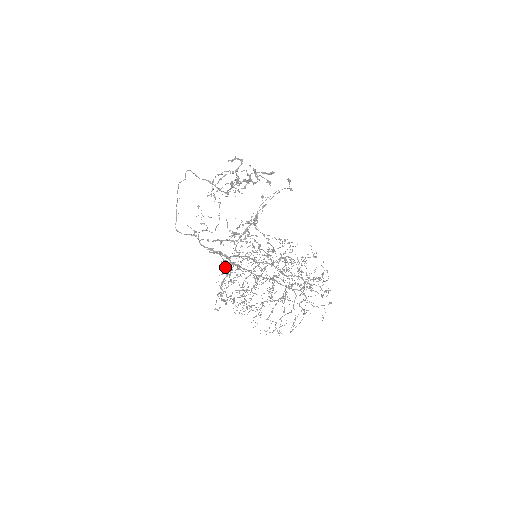
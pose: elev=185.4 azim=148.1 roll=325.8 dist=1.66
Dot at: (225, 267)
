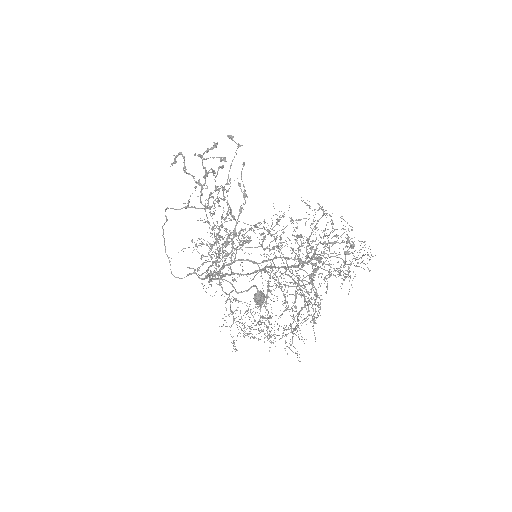
Dot at: (254, 298)
